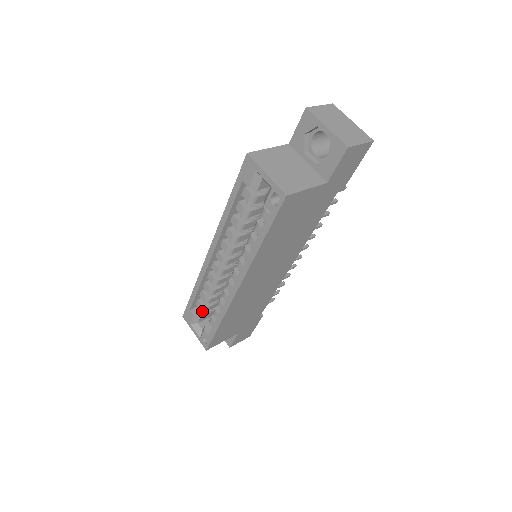
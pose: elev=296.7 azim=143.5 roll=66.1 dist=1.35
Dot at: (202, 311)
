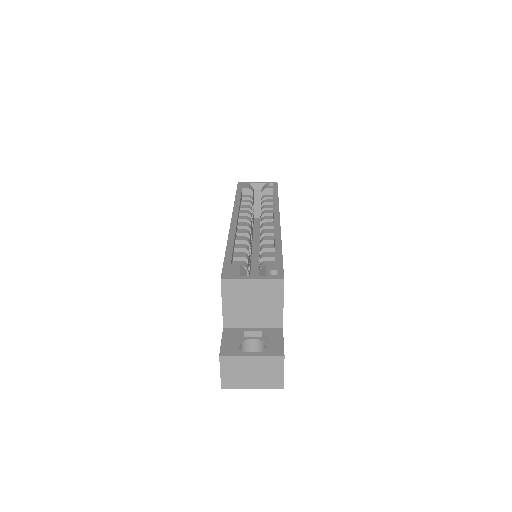
Dot at: (245, 267)
